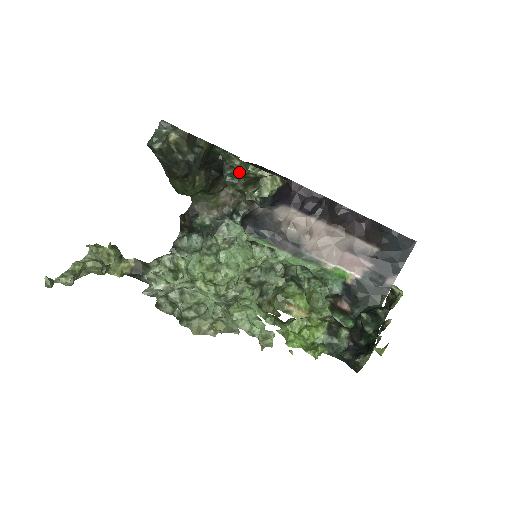
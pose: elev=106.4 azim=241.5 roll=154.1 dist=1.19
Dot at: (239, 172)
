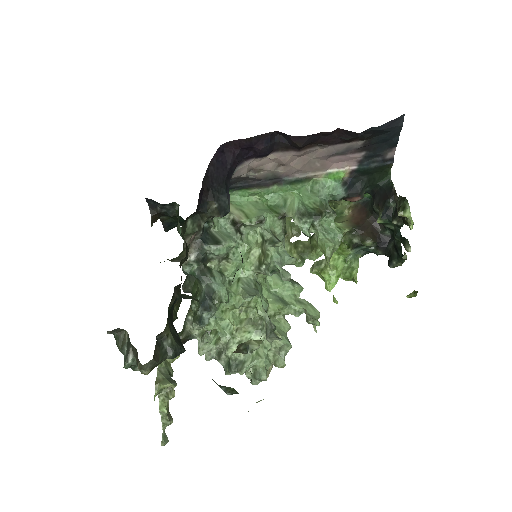
Dot at: occluded
